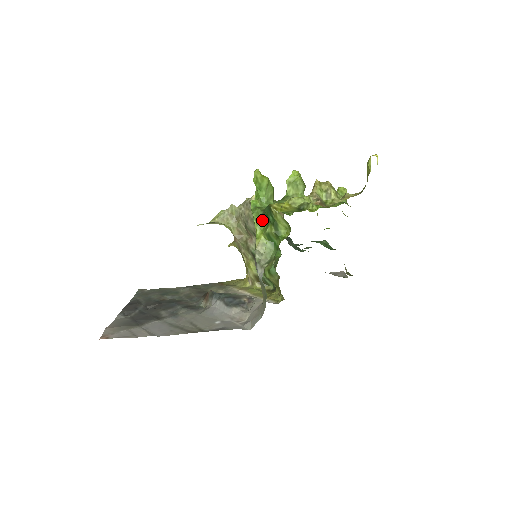
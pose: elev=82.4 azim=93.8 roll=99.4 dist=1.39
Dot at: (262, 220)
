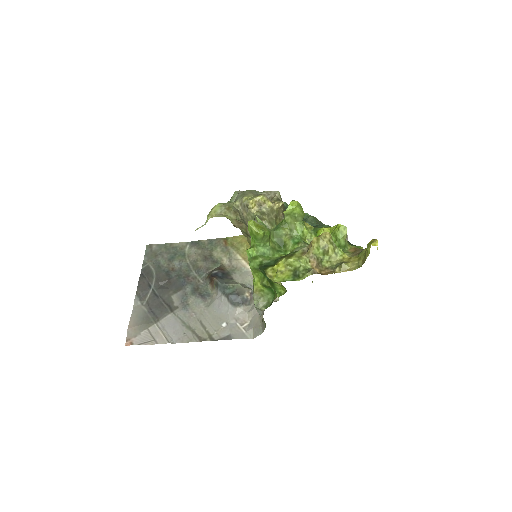
Dot at: (259, 271)
